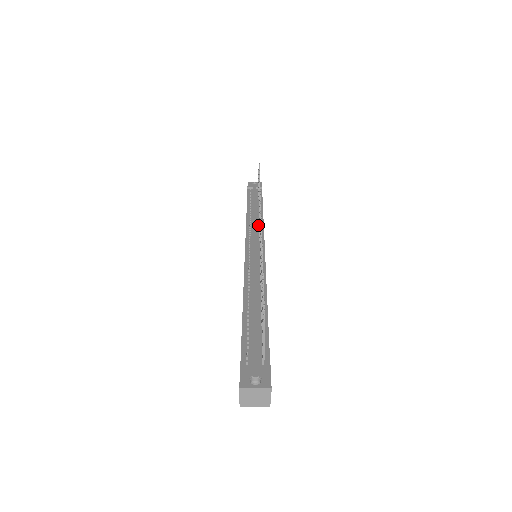
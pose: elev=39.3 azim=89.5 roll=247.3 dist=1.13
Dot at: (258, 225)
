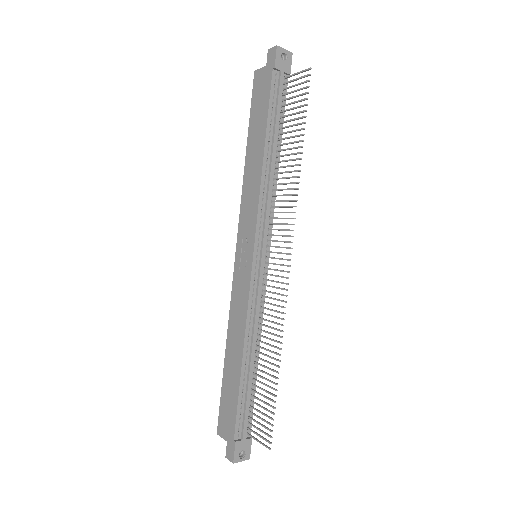
Dot at: (270, 201)
